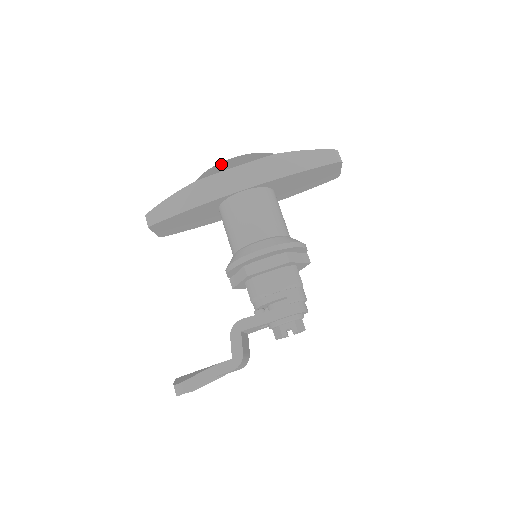
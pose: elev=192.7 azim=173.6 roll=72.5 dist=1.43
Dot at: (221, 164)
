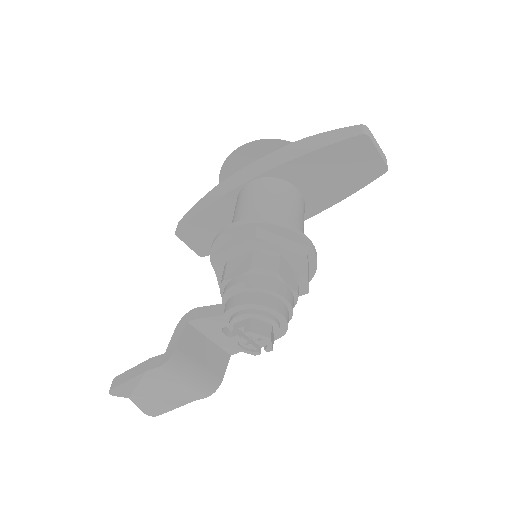
Dot at: (233, 157)
